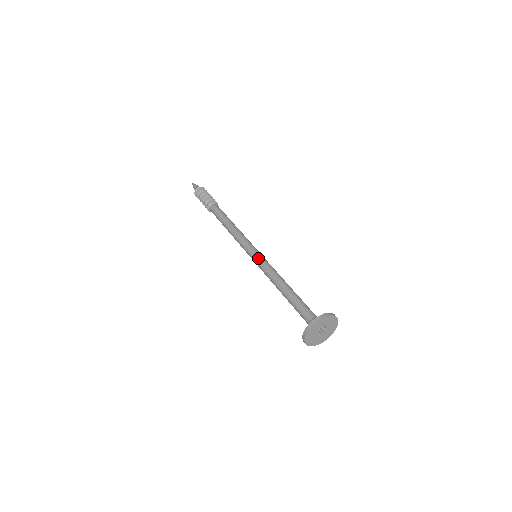
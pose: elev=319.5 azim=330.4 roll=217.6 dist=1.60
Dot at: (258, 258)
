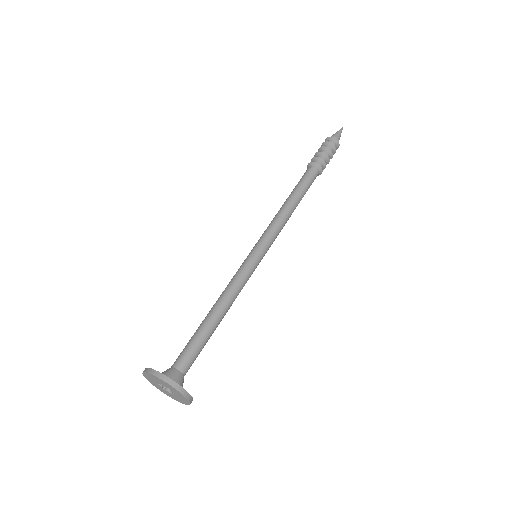
Dot at: (253, 262)
